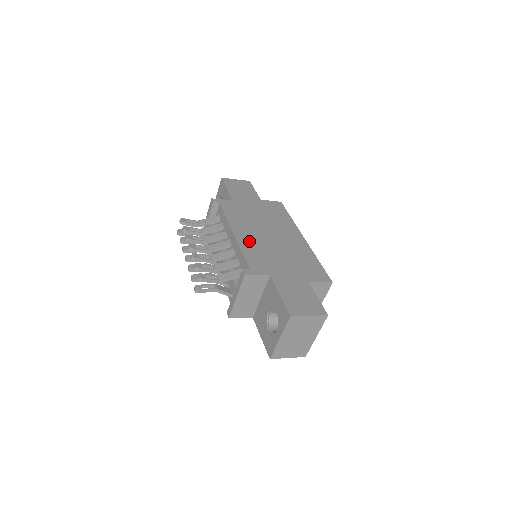
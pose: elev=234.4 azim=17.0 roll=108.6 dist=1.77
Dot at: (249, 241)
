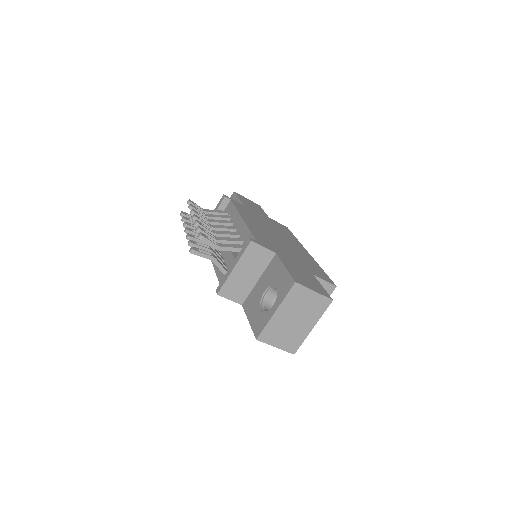
Dot at: (257, 228)
